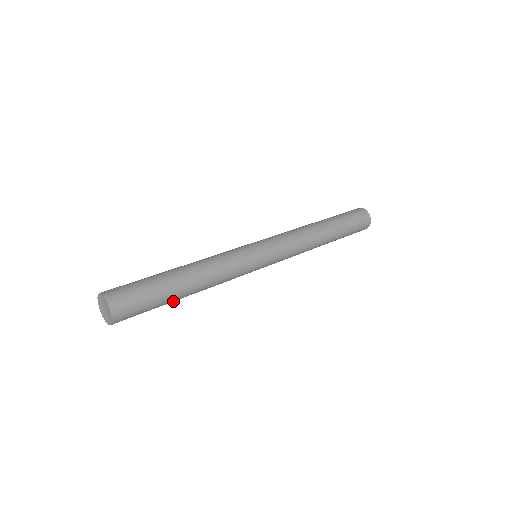
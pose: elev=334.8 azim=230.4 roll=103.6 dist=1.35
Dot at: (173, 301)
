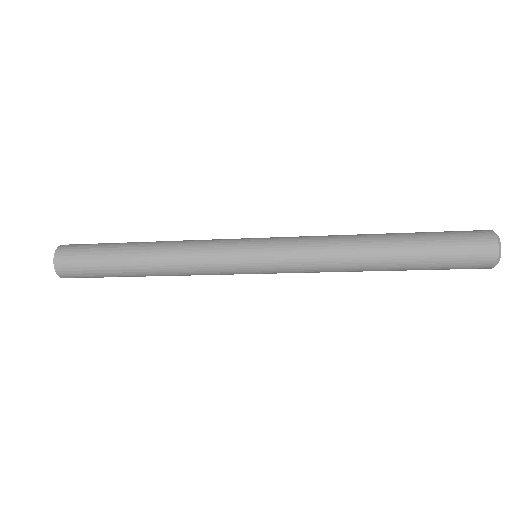
Dot at: (124, 269)
